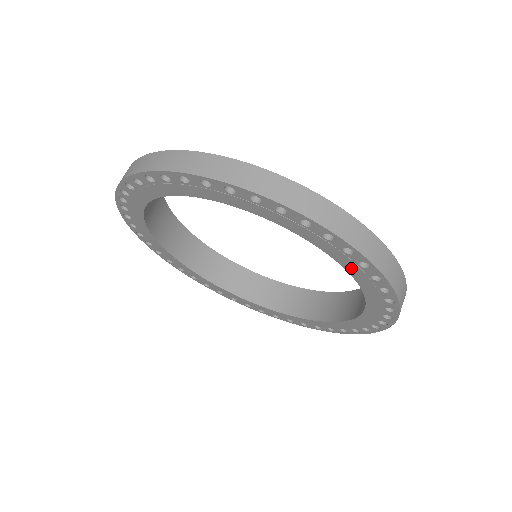
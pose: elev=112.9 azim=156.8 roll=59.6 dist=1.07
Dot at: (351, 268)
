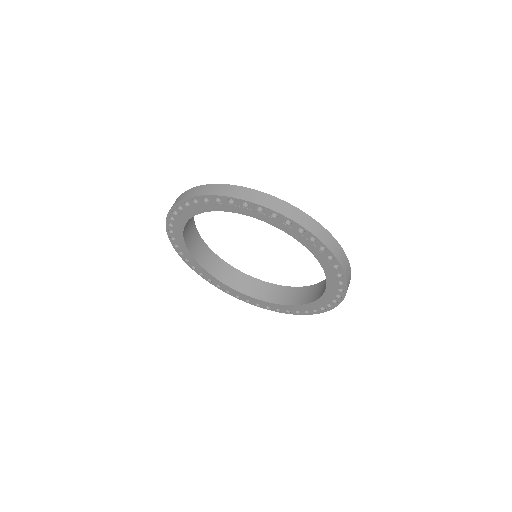
Dot at: (261, 217)
